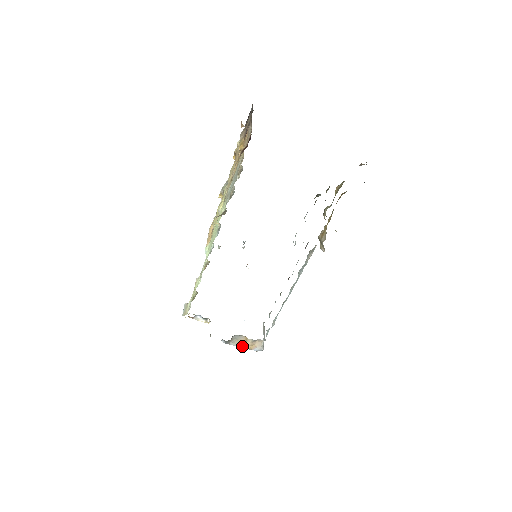
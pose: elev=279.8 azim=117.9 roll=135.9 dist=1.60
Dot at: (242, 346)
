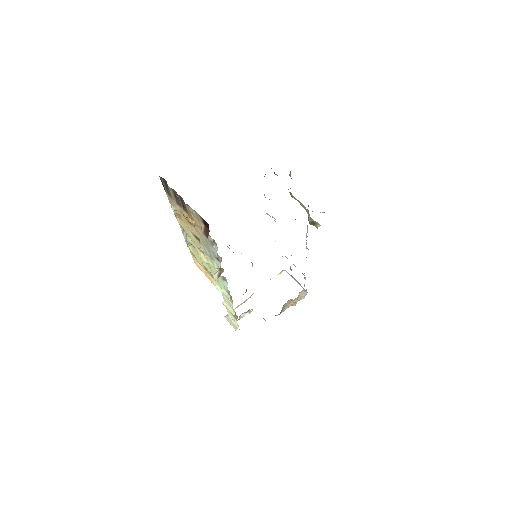
Dot at: (292, 305)
